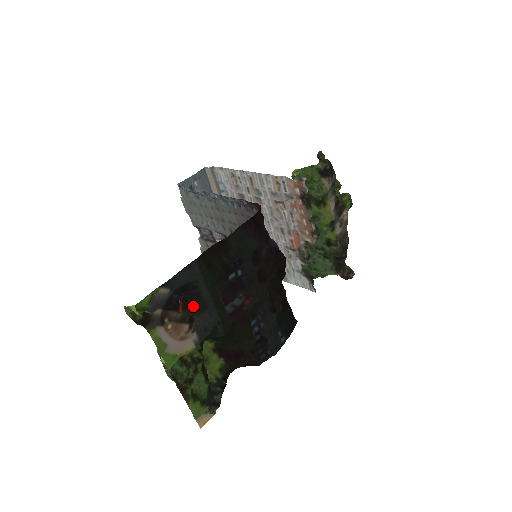
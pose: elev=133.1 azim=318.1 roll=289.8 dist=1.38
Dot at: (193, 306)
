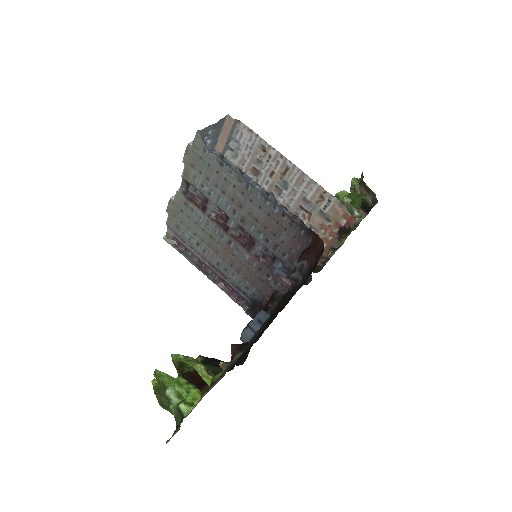
Dot at: occluded
